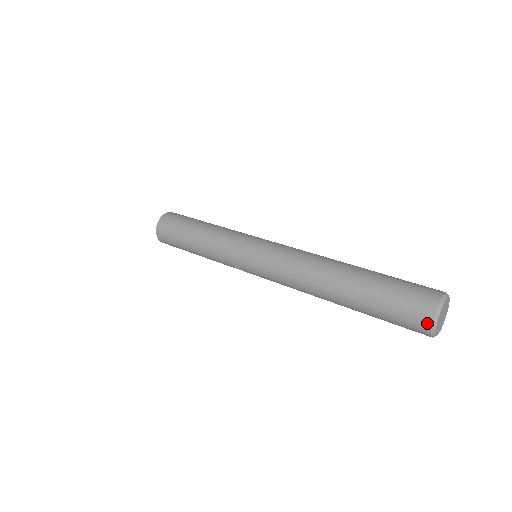
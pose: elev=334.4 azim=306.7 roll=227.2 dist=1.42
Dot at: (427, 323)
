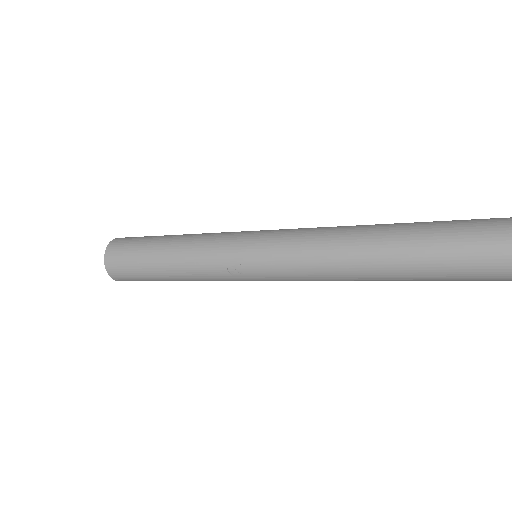
Dot at: out of frame
